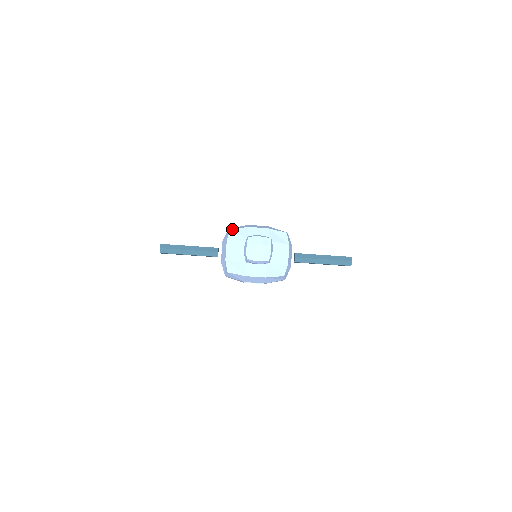
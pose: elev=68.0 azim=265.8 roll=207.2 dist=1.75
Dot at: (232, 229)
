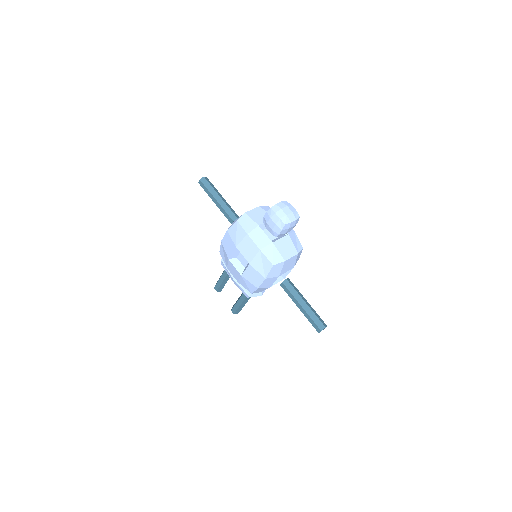
Dot at: (269, 207)
